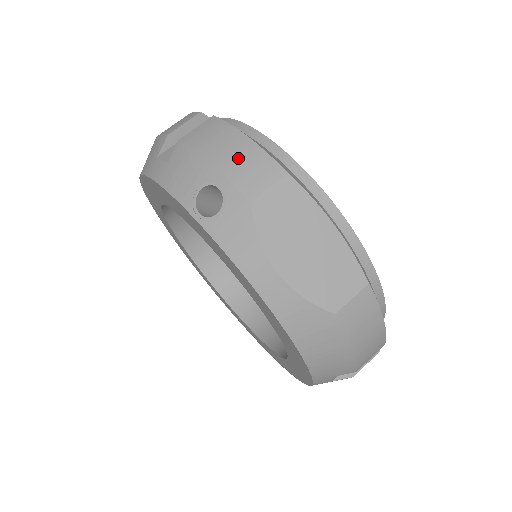
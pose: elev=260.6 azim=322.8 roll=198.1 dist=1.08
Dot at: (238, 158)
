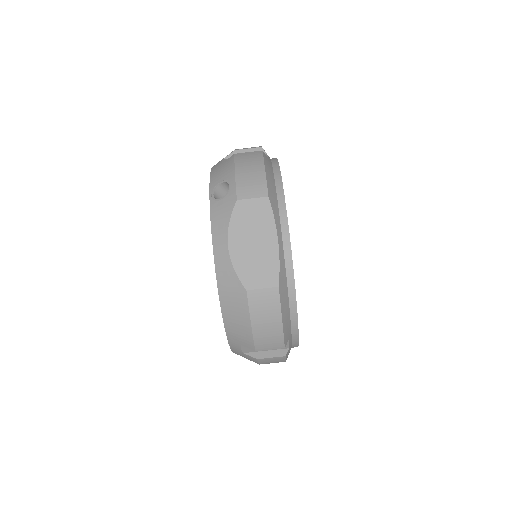
Dot at: (250, 176)
